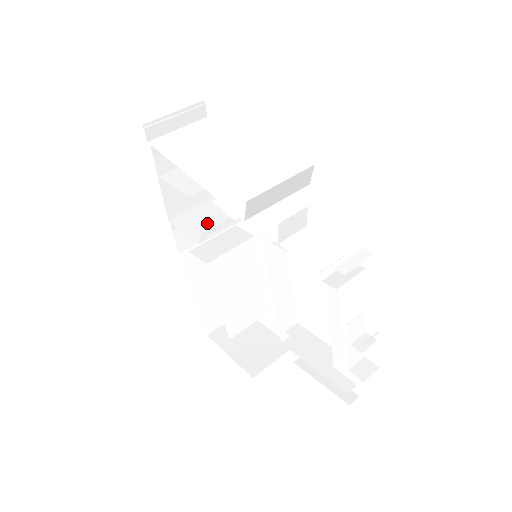
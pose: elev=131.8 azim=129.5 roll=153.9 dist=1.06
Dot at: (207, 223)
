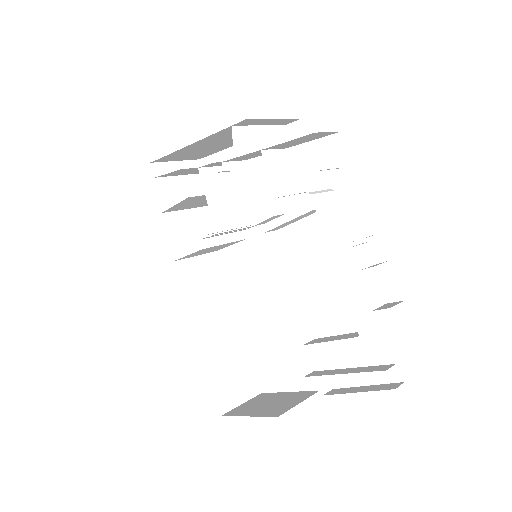
Dot at: occluded
